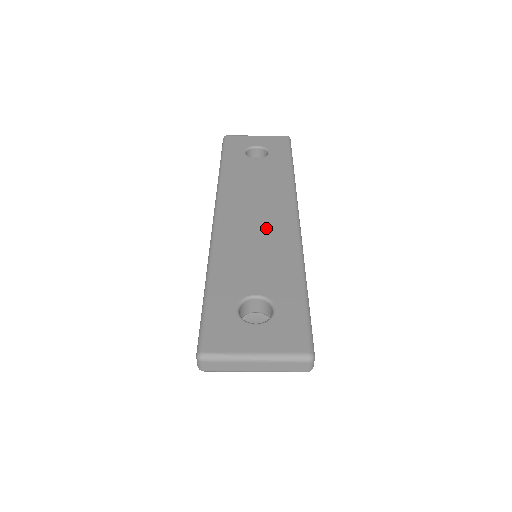
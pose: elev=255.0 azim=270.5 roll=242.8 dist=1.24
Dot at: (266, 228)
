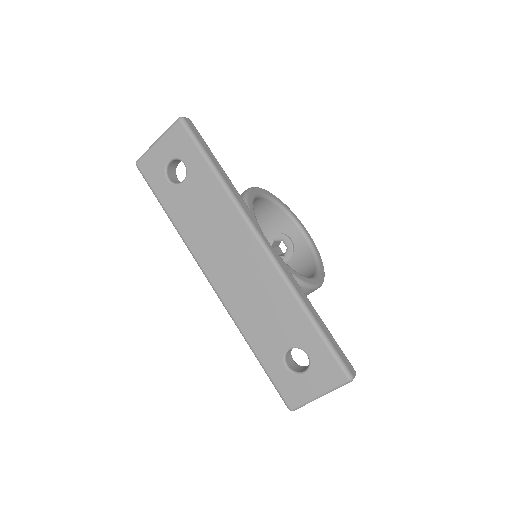
Dot at: (251, 276)
